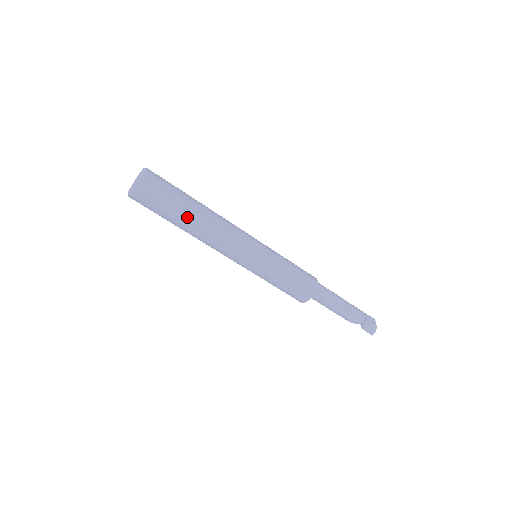
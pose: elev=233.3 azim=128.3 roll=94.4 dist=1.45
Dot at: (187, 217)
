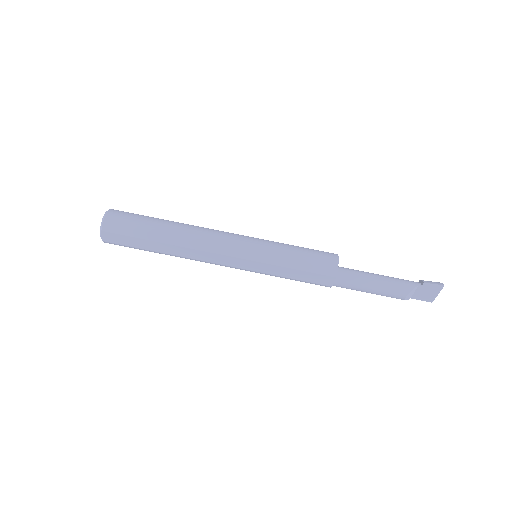
Dot at: (167, 221)
